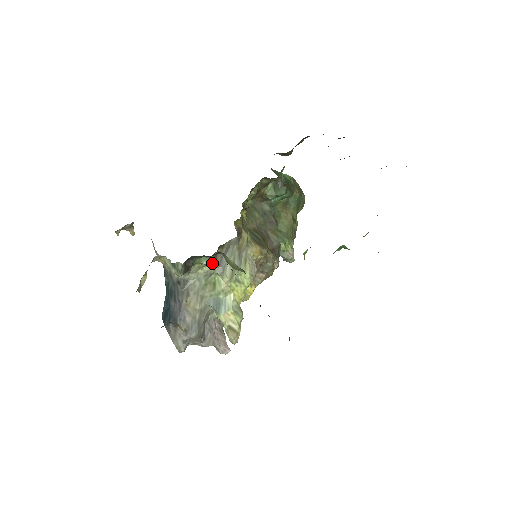
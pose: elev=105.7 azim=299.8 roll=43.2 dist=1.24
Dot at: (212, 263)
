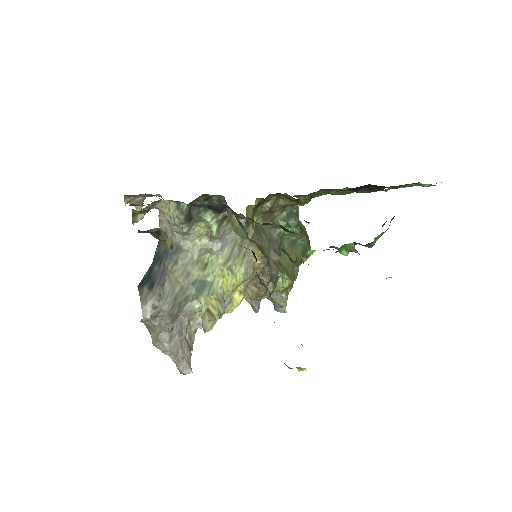
Dot at: (215, 225)
